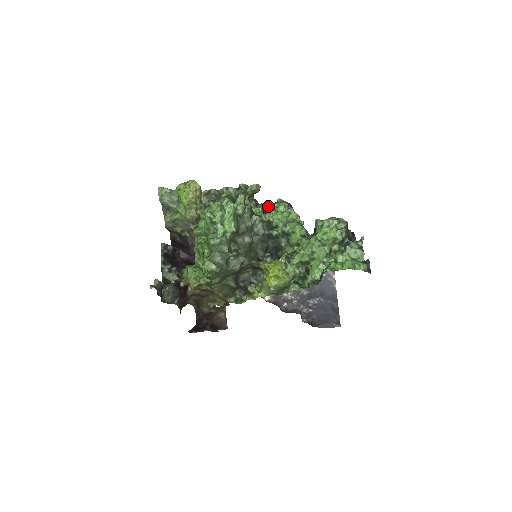
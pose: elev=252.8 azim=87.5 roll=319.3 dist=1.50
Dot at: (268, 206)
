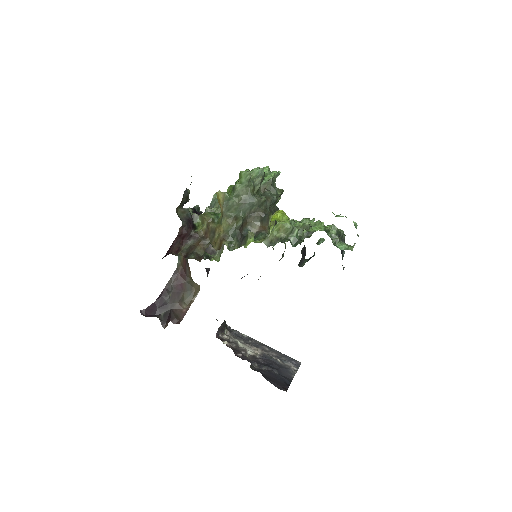
Dot at: occluded
